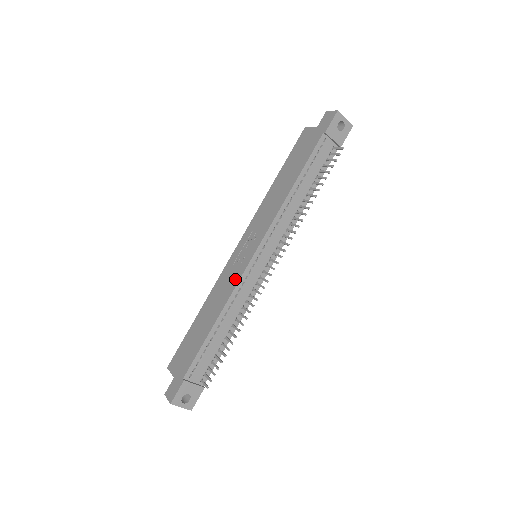
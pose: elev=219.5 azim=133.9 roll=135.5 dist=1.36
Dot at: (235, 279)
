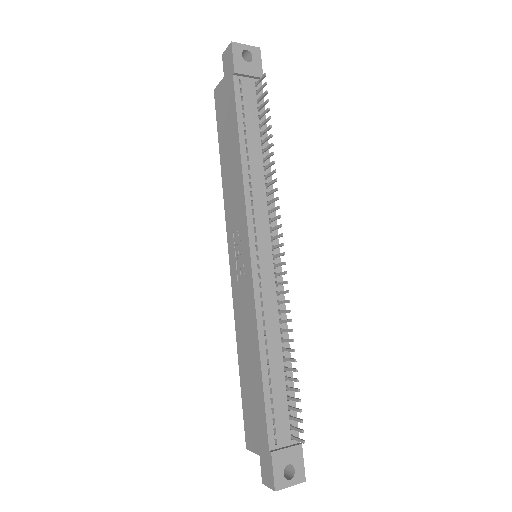
Dot at: (249, 296)
